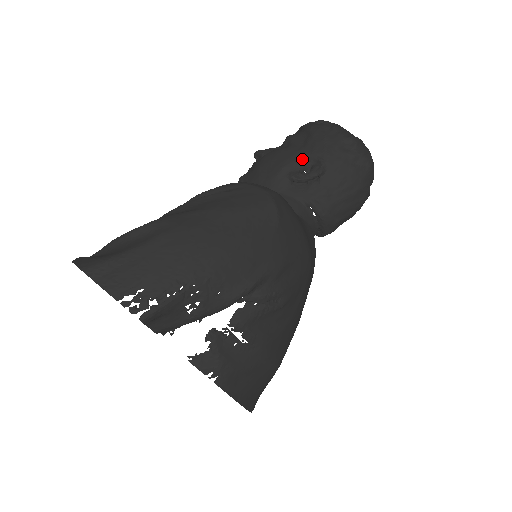
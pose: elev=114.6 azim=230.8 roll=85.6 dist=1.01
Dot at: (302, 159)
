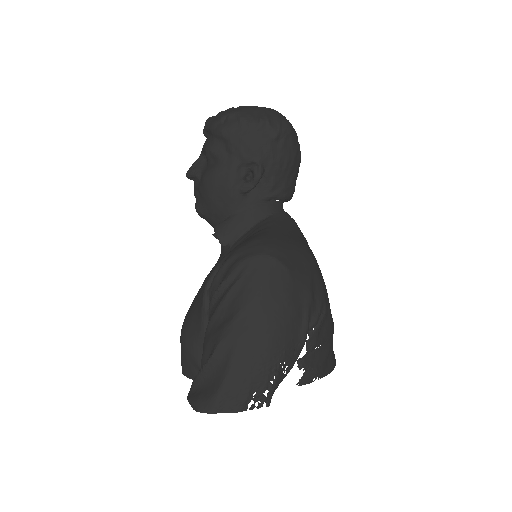
Dot at: (238, 169)
